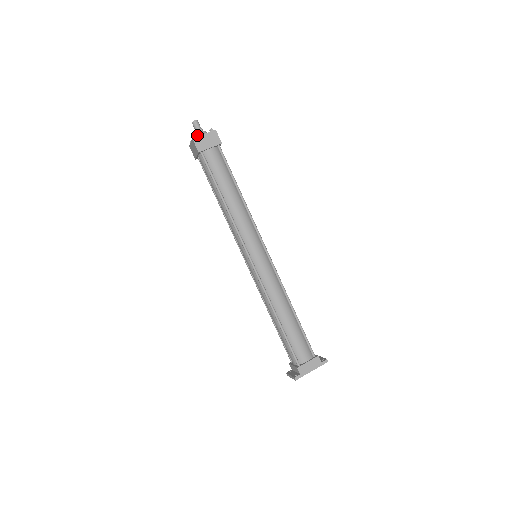
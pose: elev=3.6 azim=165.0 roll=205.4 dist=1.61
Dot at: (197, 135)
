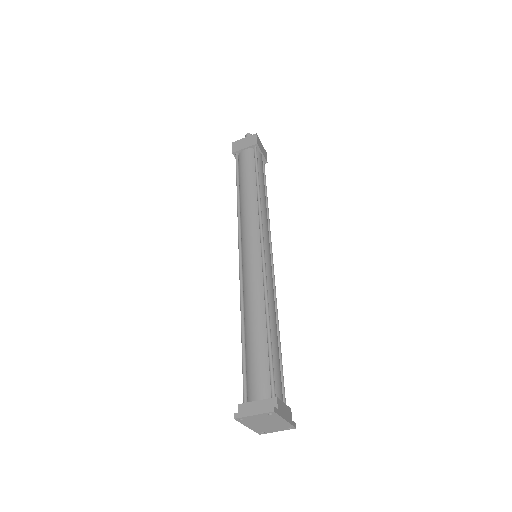
Dot at: occluded
